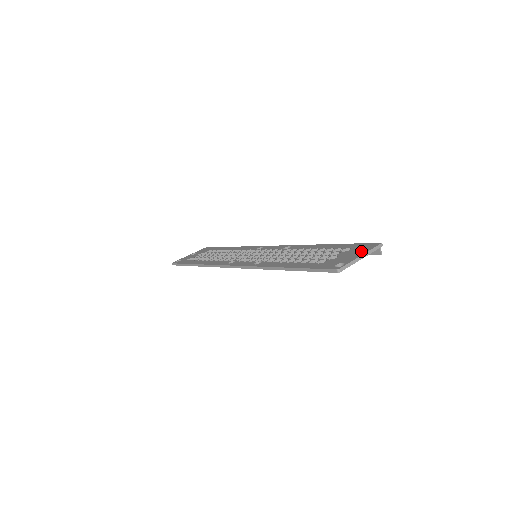
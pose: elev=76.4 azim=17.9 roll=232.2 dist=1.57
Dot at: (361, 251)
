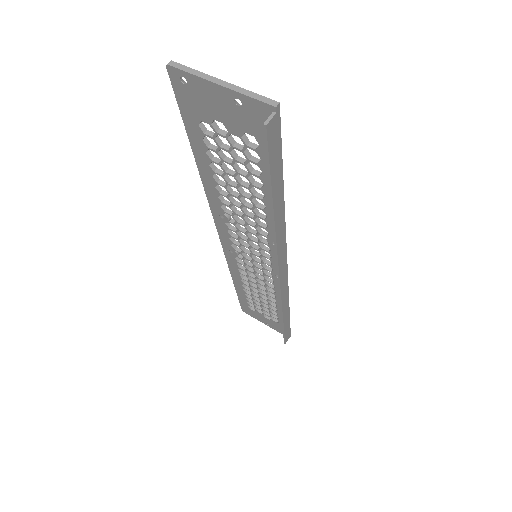
Dot at: (245, 106)
